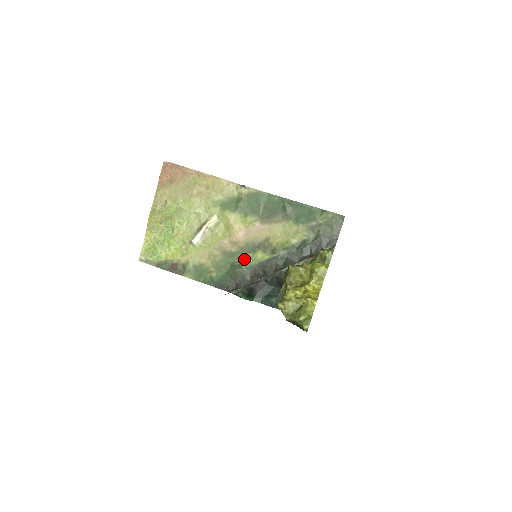
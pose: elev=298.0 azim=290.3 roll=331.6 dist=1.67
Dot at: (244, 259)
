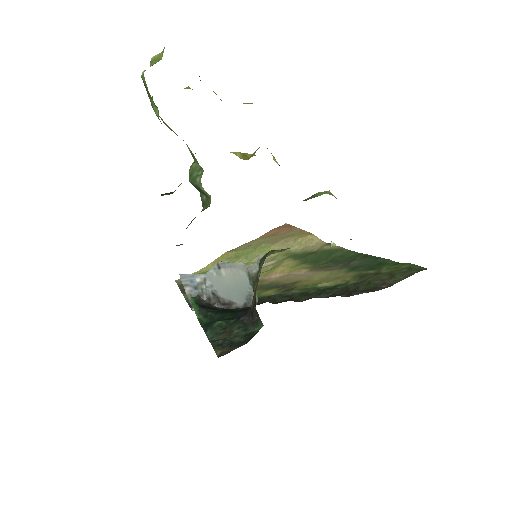
Dot at: occluded
